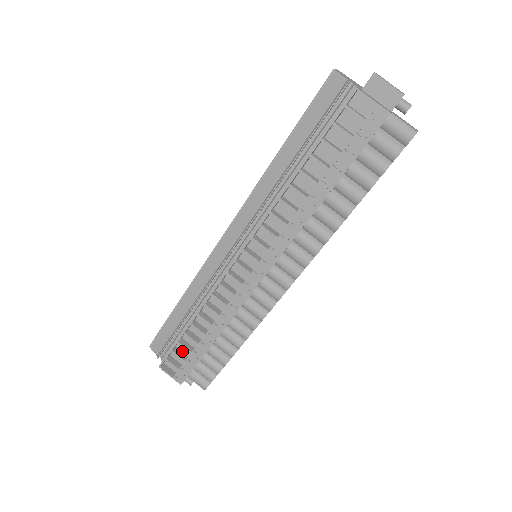
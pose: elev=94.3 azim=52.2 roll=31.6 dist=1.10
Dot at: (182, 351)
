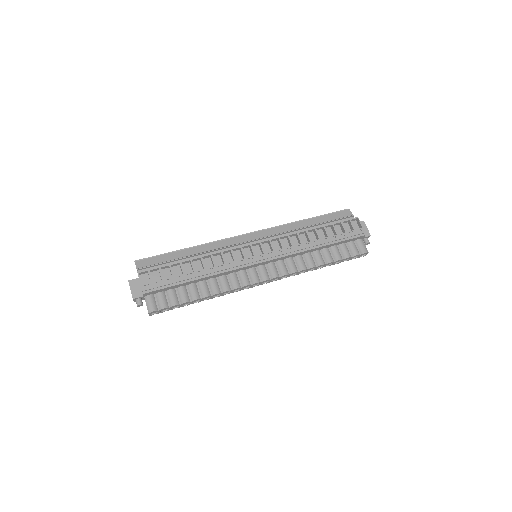
Dot at: (162, 275)
